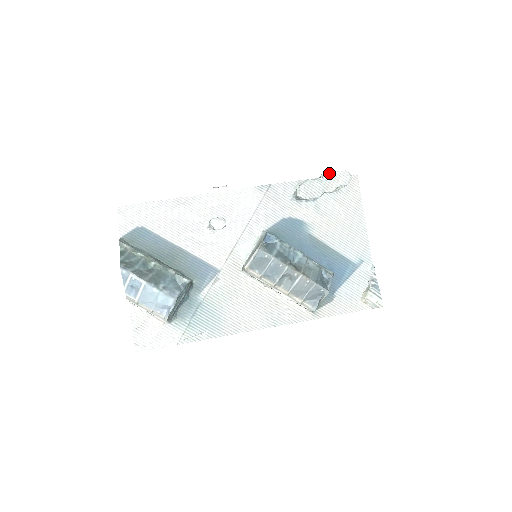
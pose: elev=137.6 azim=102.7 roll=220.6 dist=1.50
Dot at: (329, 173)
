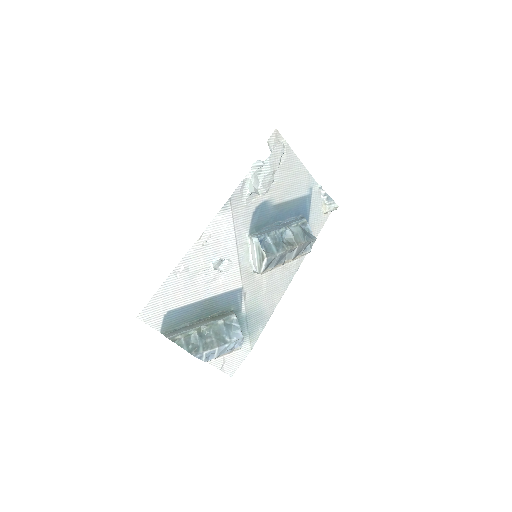
Dot at: (269, 157)
